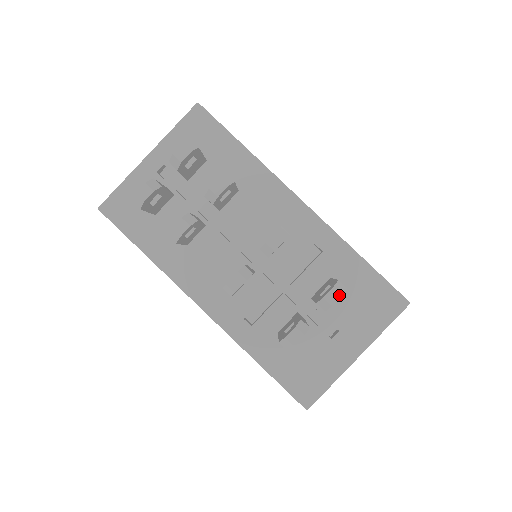
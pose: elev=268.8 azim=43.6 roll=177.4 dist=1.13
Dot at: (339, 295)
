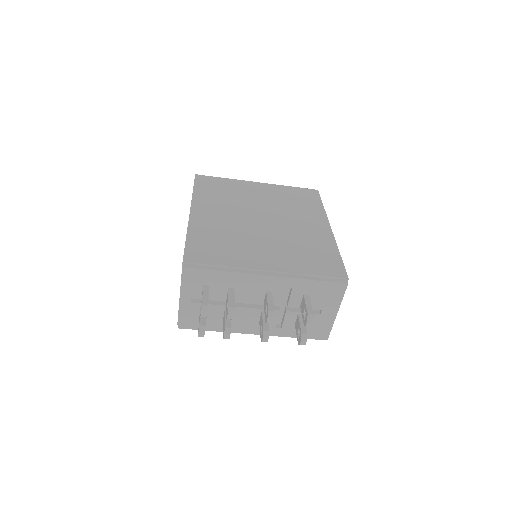
Dot at: (312, 322)
